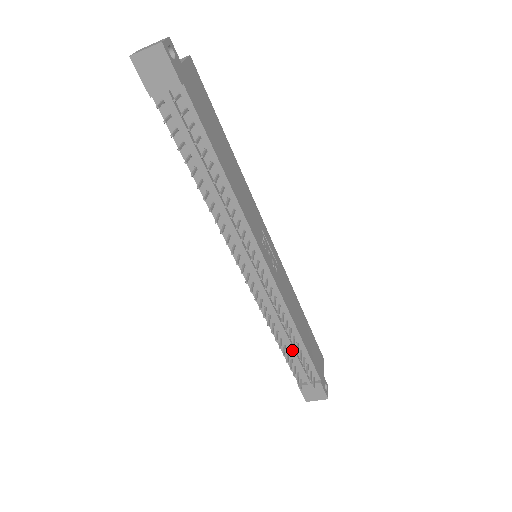
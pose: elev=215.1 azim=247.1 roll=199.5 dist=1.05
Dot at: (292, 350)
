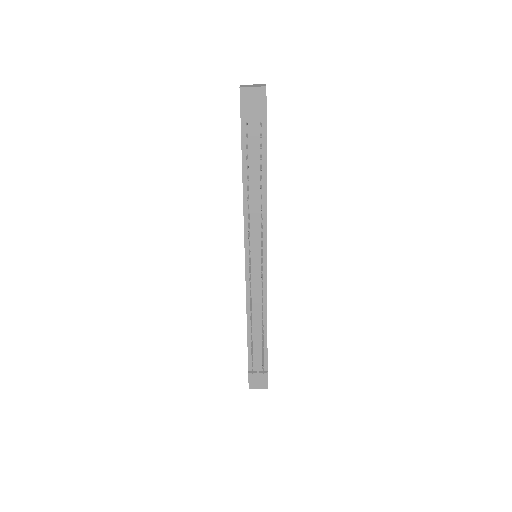
Dot at: (257, 339)
